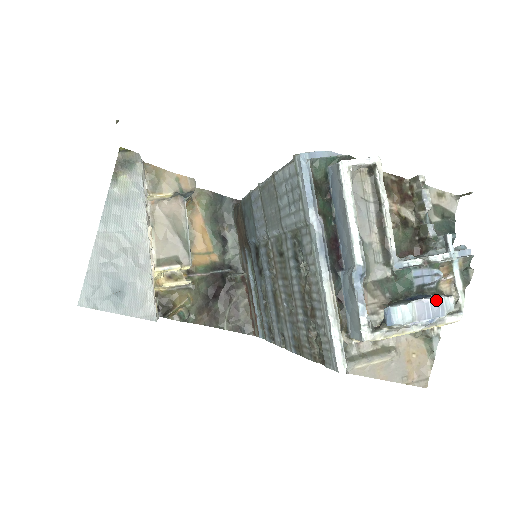
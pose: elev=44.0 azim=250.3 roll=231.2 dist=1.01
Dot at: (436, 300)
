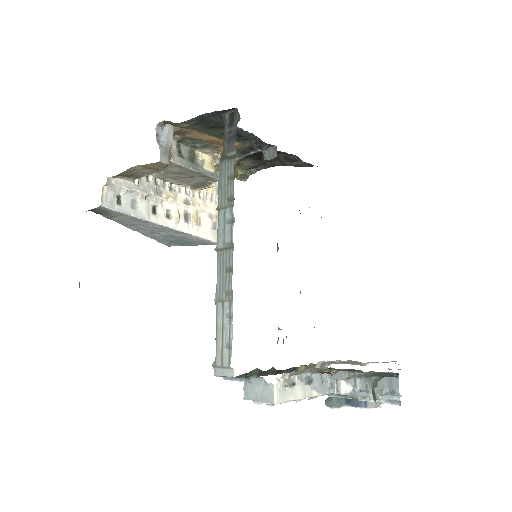
Dot at: (363, 408)
